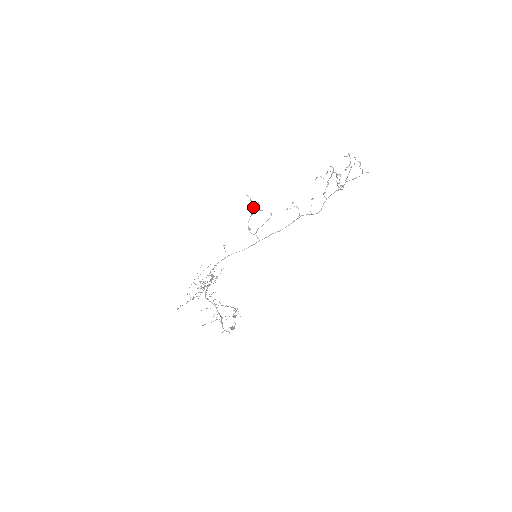
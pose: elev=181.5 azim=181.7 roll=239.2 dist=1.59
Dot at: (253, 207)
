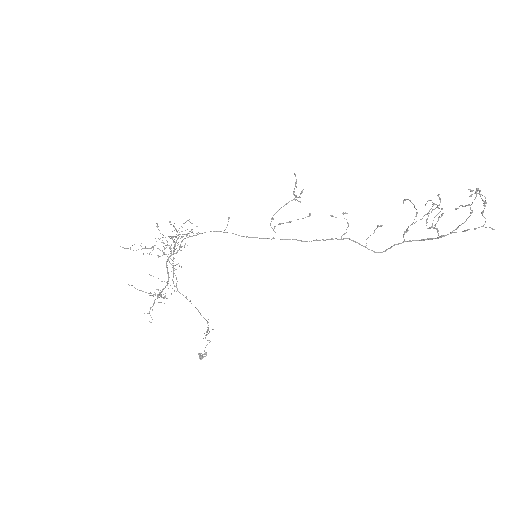
Dot at: (294, 194)
